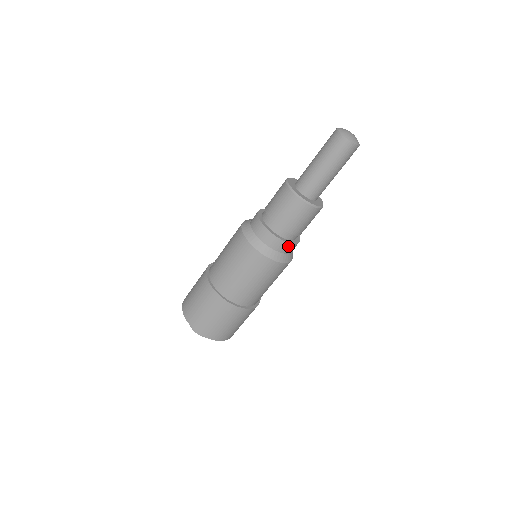
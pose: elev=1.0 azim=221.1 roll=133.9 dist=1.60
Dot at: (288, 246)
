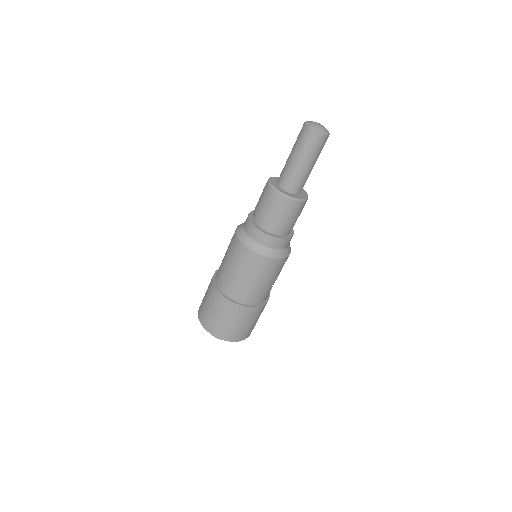
Dot at: (271, 240)
